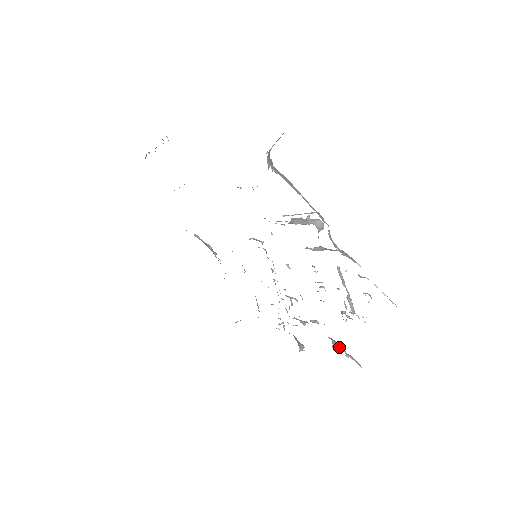
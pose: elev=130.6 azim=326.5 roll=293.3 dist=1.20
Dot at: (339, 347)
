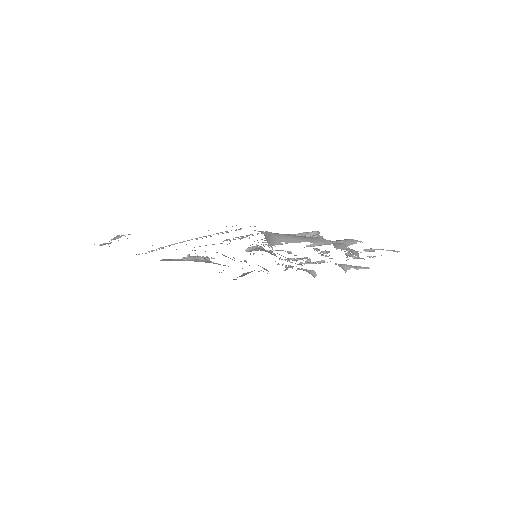
Dot at: (349, 268)
